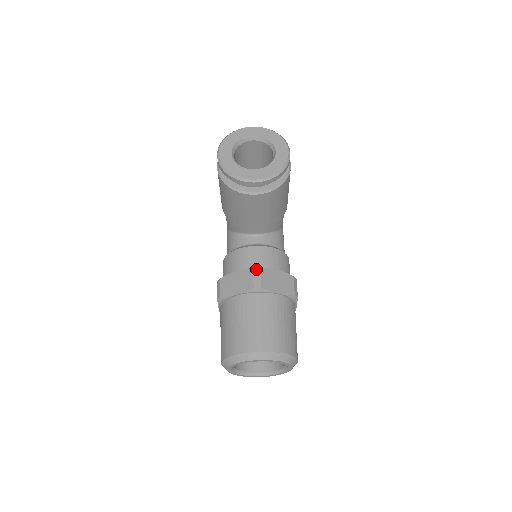
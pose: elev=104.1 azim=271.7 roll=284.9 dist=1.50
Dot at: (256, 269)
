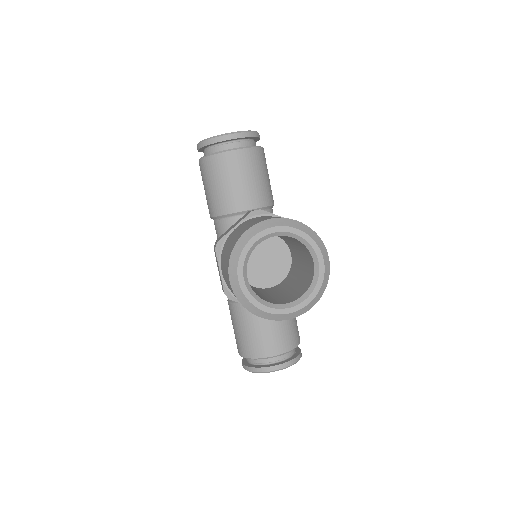
Dot at: (252, 210)
